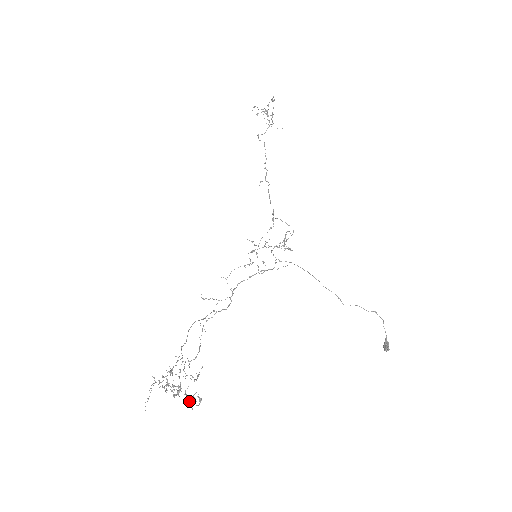
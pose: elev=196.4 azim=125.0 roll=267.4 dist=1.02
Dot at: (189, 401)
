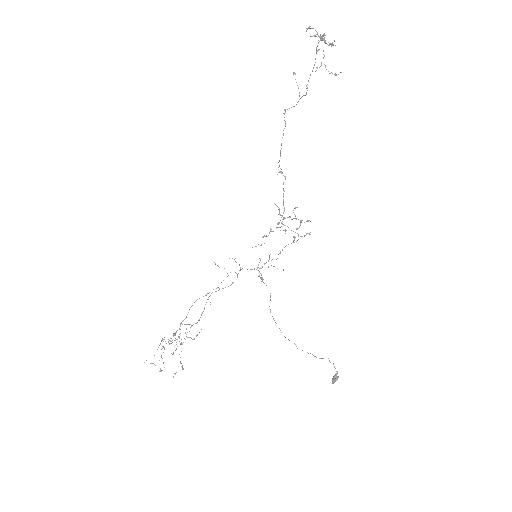
Dot at: (180, 362)
